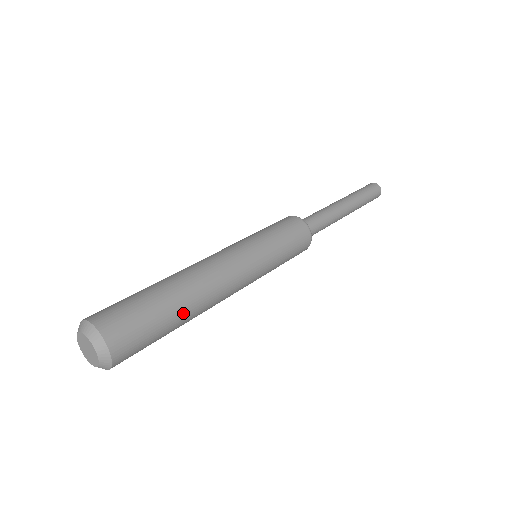
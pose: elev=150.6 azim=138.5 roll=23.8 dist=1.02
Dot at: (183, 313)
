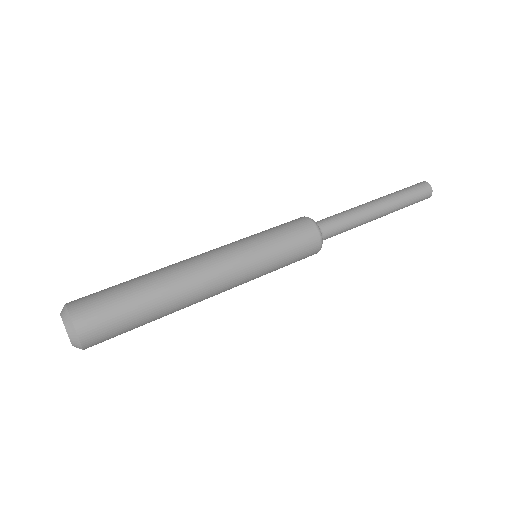
Dot at: (156, 303)
